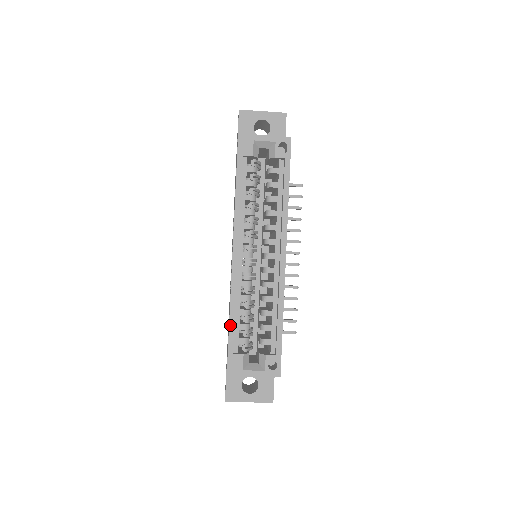
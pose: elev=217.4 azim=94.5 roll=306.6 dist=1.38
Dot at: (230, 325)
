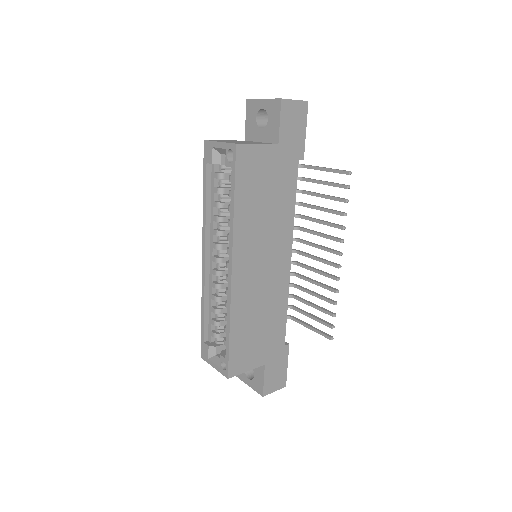
Dot at: (202, 318)
